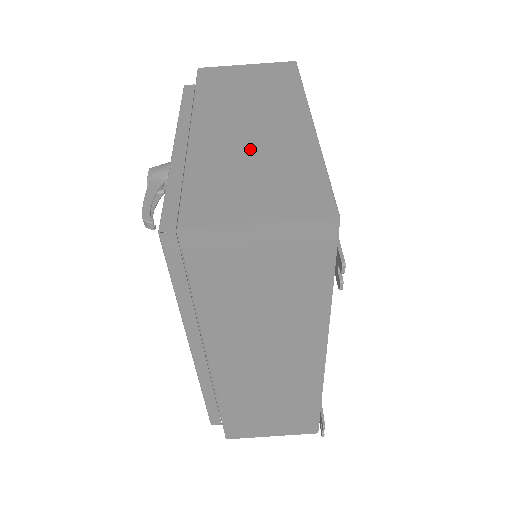
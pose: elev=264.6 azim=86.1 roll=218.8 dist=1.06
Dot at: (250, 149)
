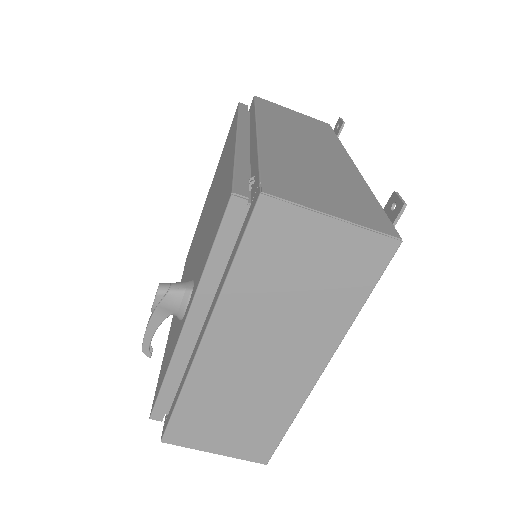
Dot at: (244, 390)
